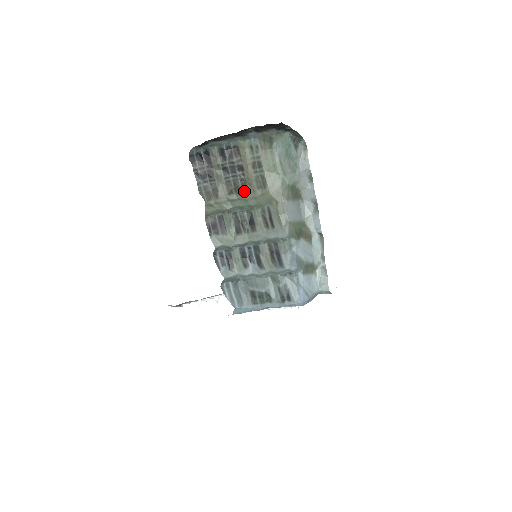
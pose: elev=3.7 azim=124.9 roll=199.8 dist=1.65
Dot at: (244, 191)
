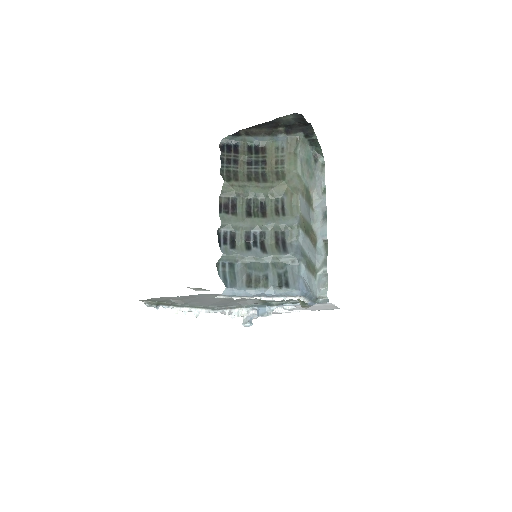
Dot at: (263, 180)
